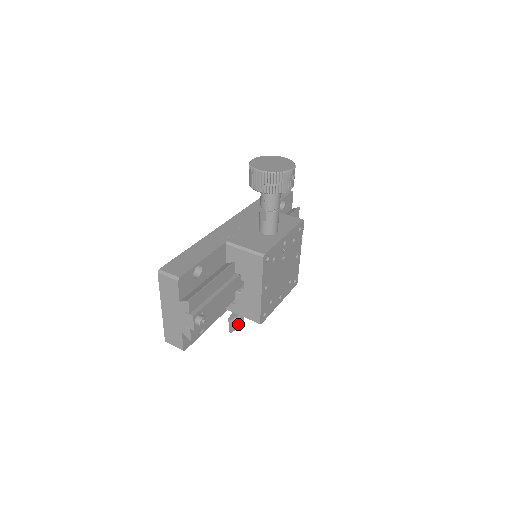
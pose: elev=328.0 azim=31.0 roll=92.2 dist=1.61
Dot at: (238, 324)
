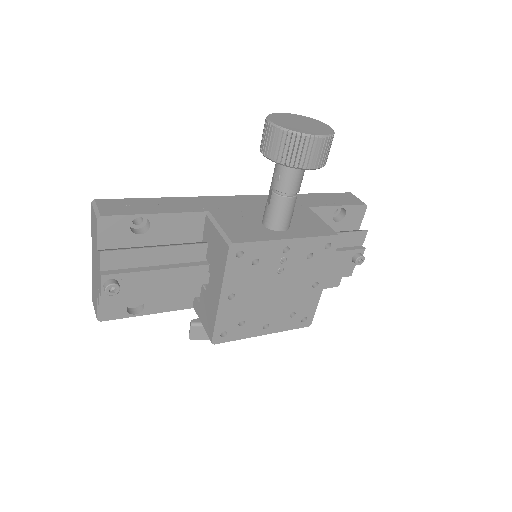
Dot at: (205, 334)
